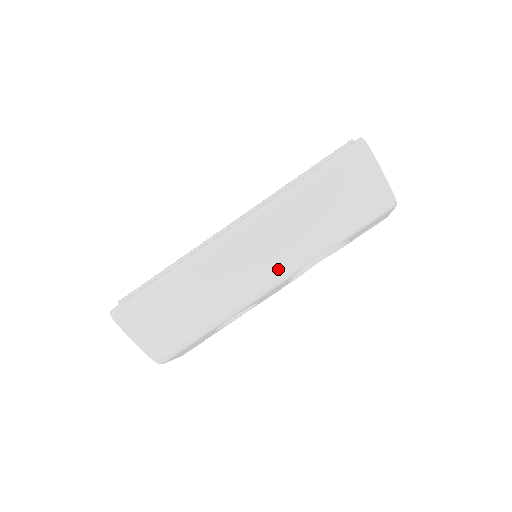
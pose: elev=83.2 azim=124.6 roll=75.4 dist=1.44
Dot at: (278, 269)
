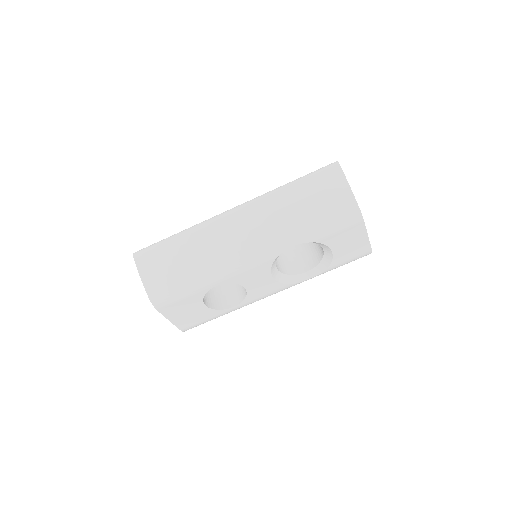
Dot at: (257, 247)
